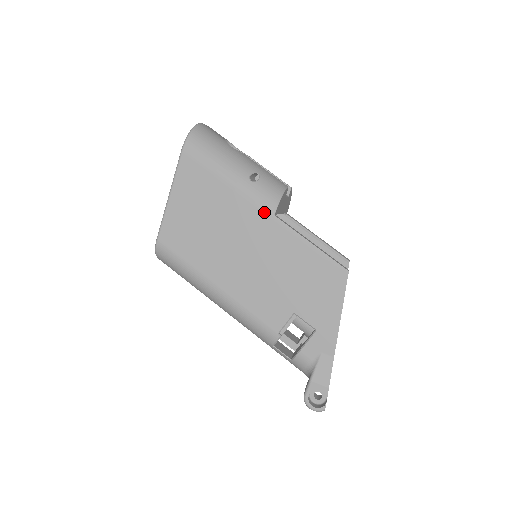
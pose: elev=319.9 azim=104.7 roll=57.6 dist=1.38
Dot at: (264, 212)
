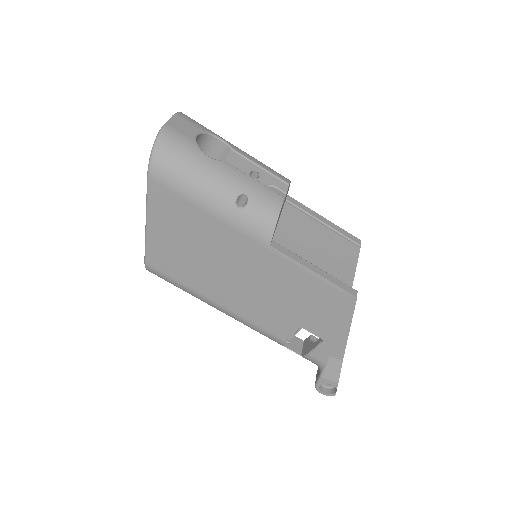
Dot at: (258, 242)
